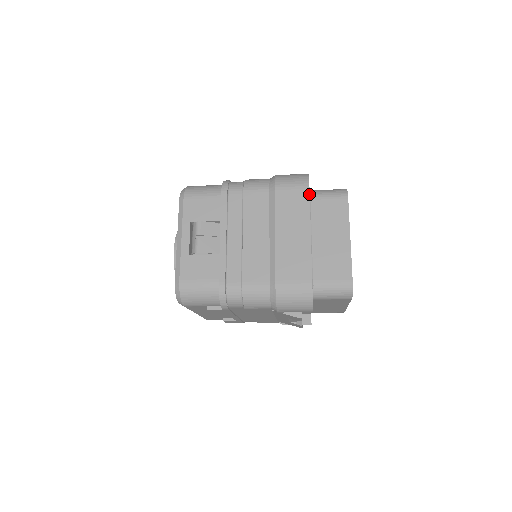
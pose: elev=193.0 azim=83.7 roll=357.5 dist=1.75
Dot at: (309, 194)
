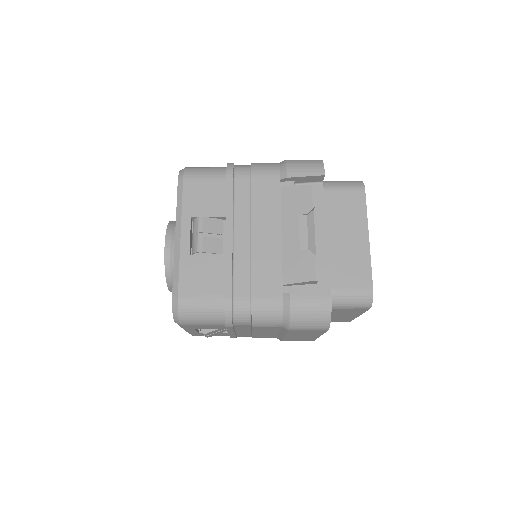
Dot at: occluded
